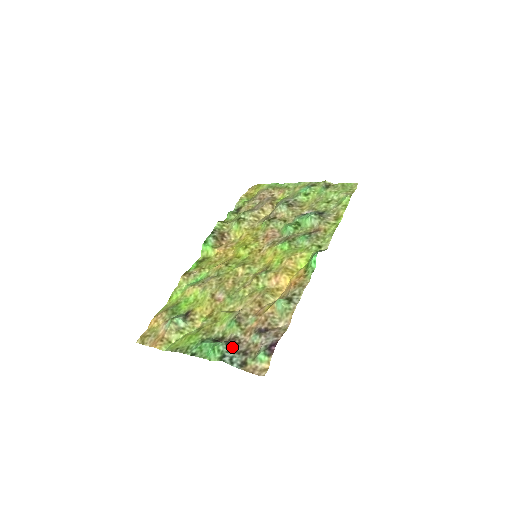
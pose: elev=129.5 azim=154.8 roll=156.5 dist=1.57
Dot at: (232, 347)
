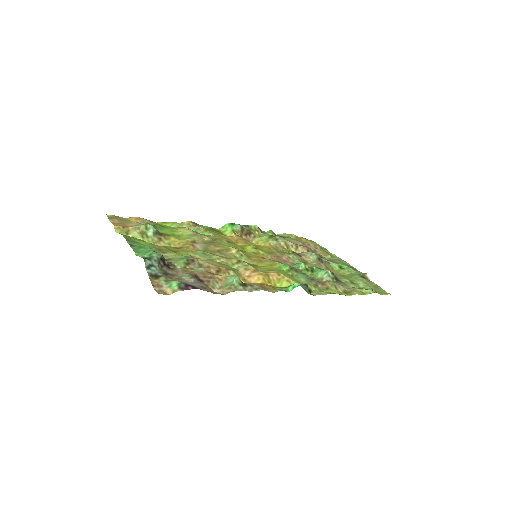
Dot at: (163, 263)
